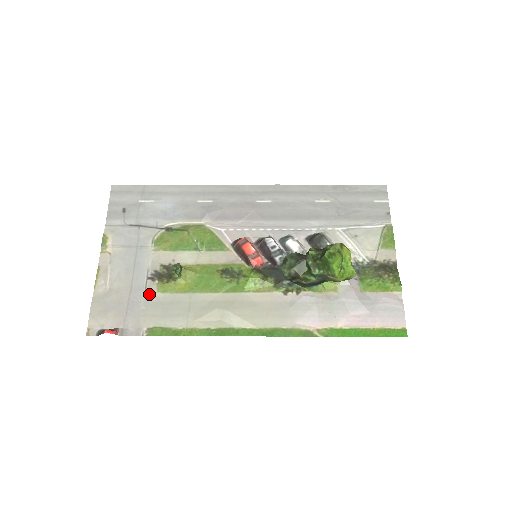
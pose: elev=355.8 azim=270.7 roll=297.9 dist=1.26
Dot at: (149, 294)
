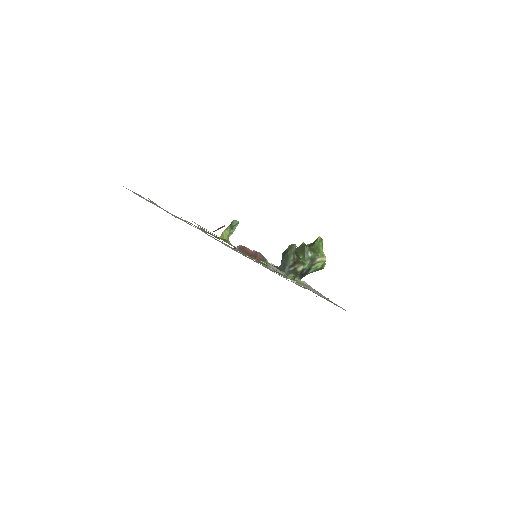
Dot at: occluded
